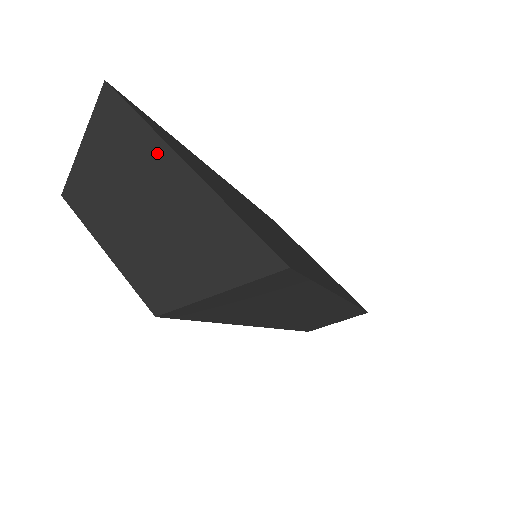
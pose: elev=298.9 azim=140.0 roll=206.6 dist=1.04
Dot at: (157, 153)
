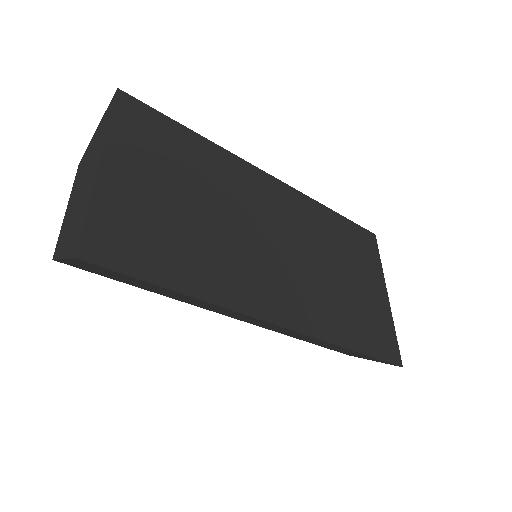
Dot at: (100, 150)
